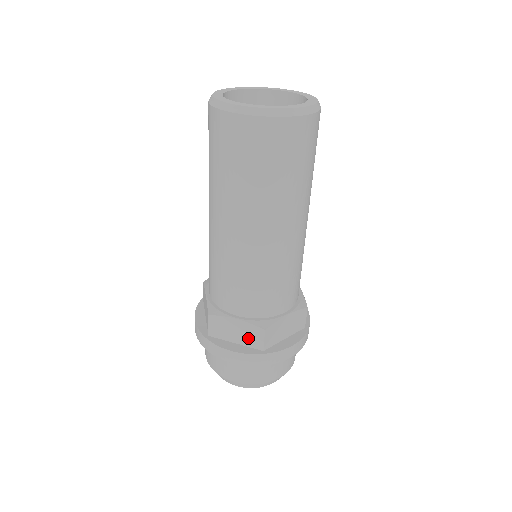
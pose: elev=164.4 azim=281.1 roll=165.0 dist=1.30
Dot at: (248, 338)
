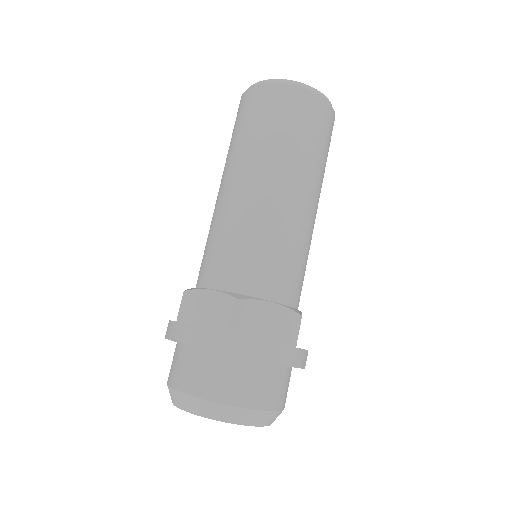
Dot at: (281, 330)
